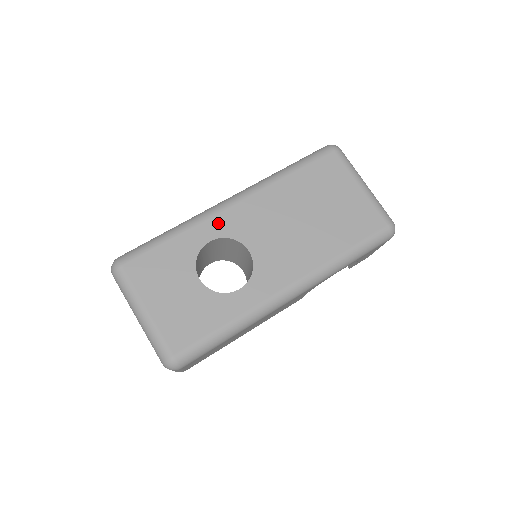
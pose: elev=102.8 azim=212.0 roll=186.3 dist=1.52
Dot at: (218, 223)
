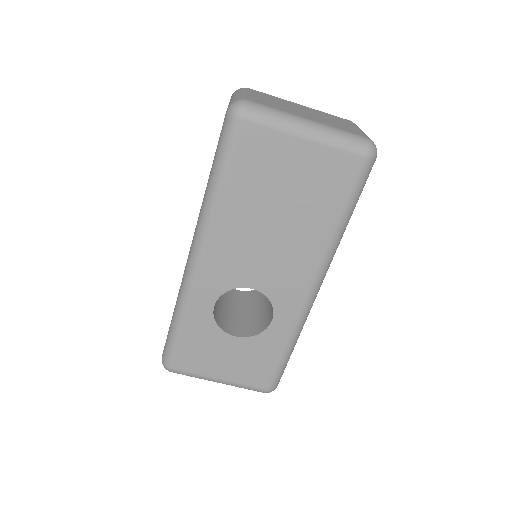
Dot at: (205, 288)
